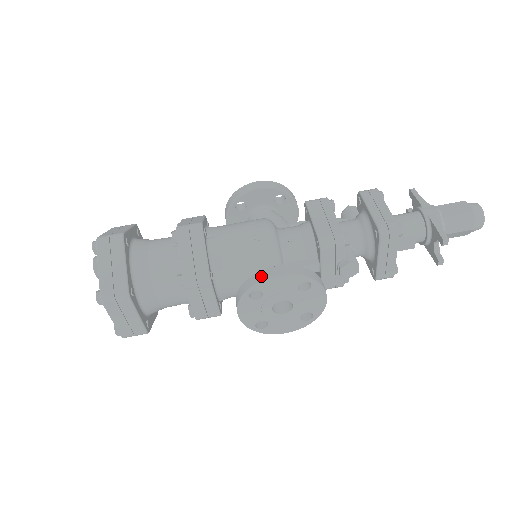
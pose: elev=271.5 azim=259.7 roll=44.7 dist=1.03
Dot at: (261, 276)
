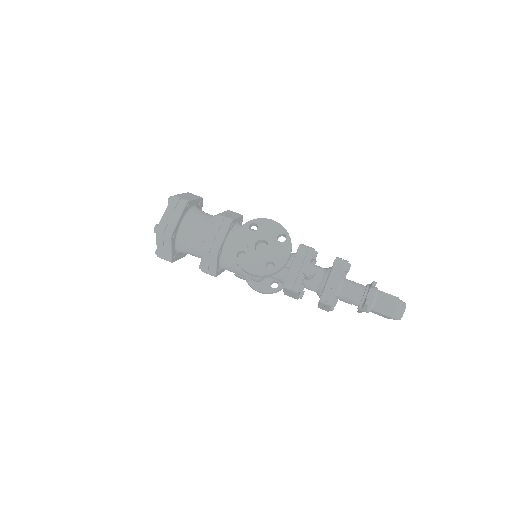
Dot at: (263, 219)
